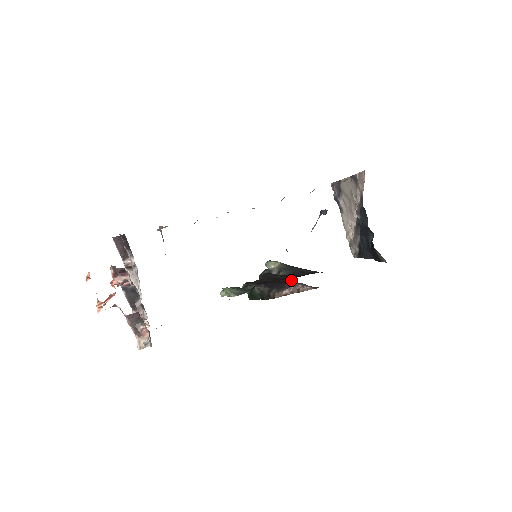
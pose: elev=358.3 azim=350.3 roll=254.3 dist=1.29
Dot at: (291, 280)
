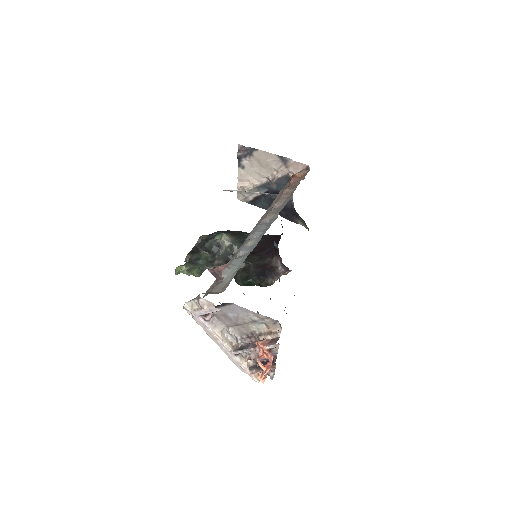
Dot at: (279, 267)
